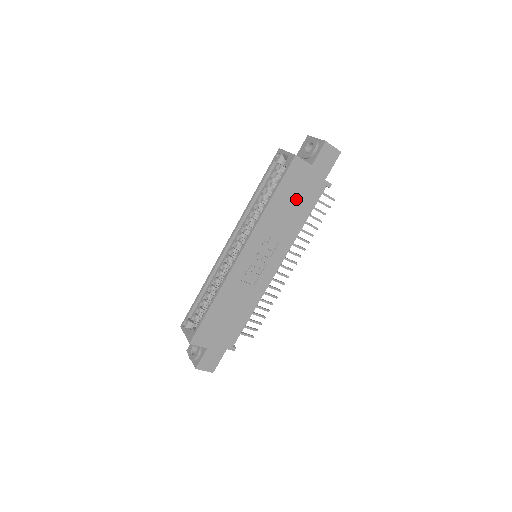
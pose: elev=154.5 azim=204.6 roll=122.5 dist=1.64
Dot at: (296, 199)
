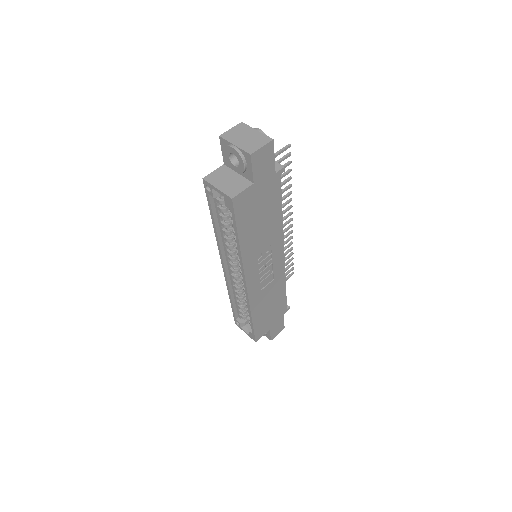
Dot at: (261, 214)
